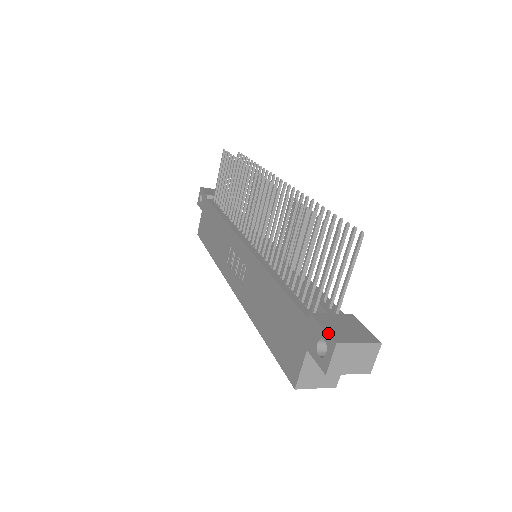
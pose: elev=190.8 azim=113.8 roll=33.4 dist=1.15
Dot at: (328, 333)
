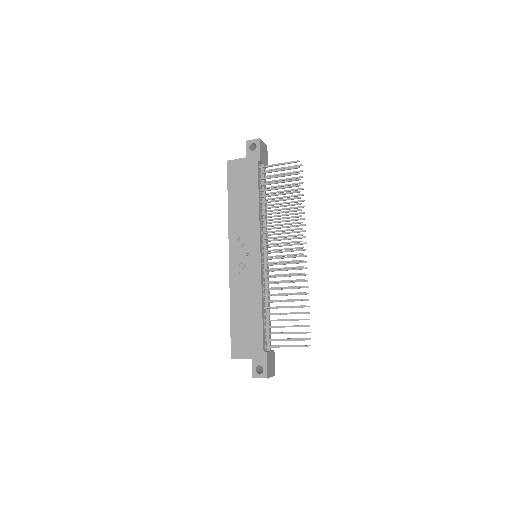
Dot at: (267, 370)
